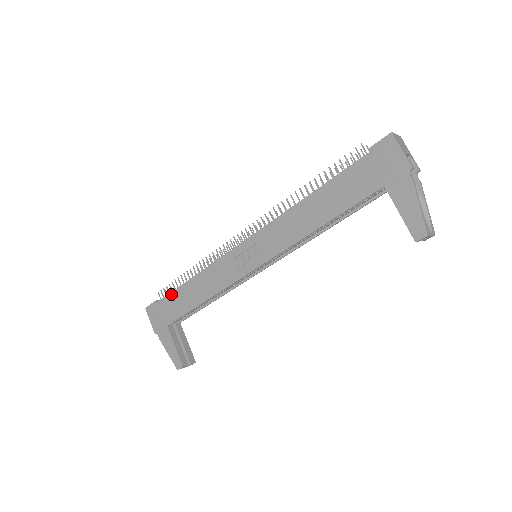
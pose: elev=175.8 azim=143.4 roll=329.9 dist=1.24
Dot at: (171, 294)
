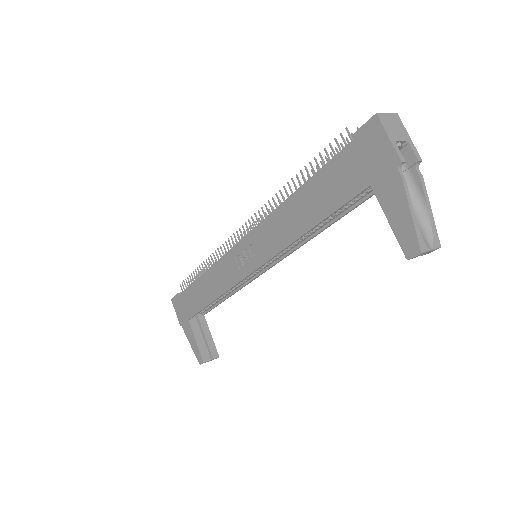
Dot at: (188, 288)
